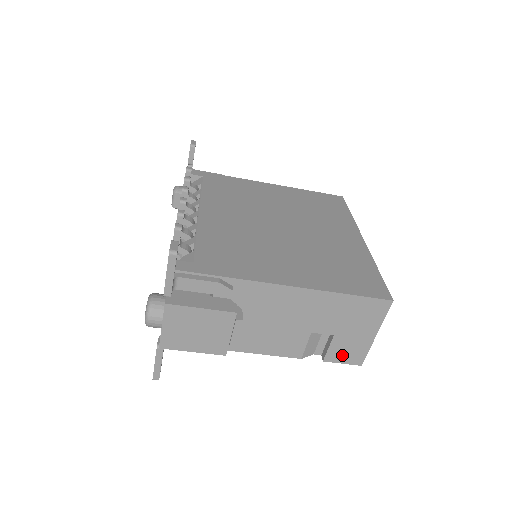
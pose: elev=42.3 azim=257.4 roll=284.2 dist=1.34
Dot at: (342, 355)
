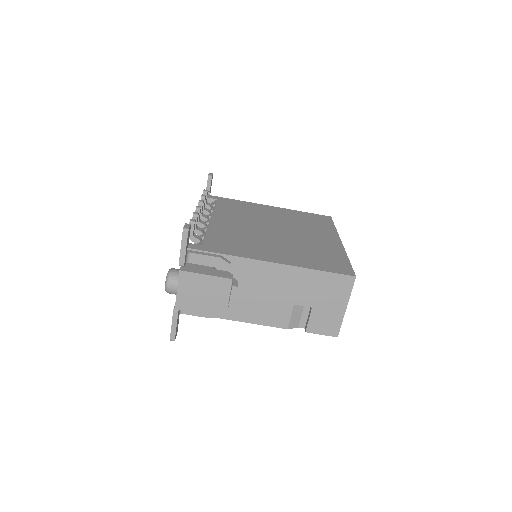
Dot at: (321, 326)
